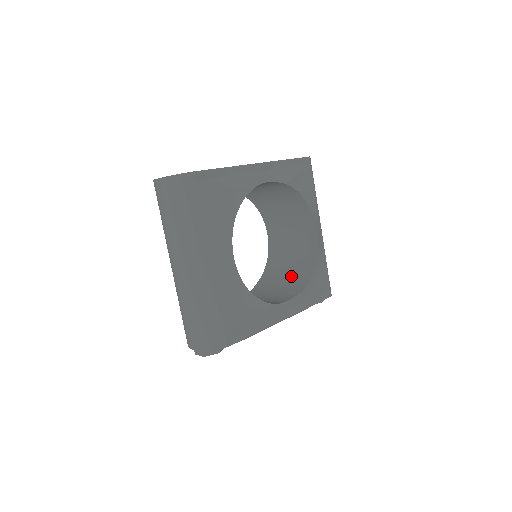
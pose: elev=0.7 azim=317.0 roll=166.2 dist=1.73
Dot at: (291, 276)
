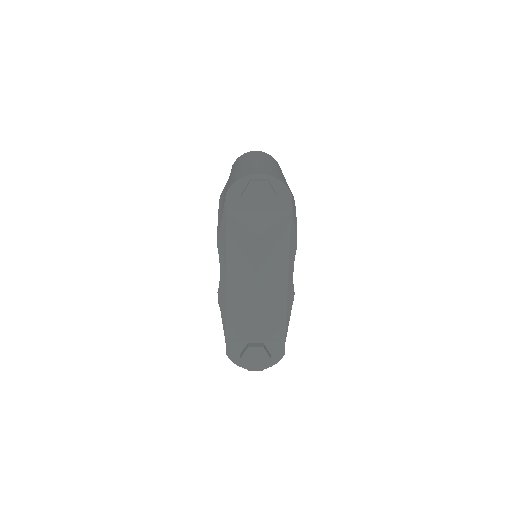
Dot at: occluded
